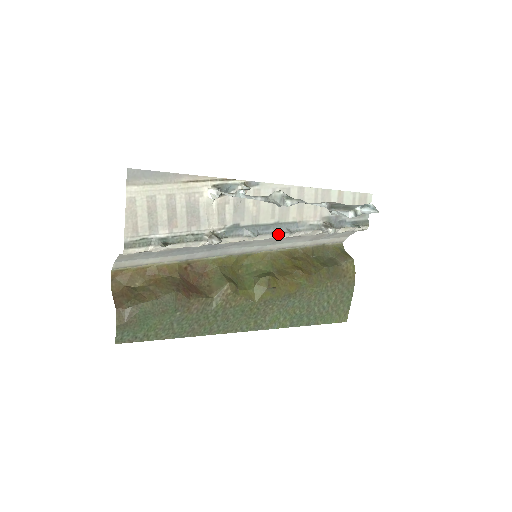
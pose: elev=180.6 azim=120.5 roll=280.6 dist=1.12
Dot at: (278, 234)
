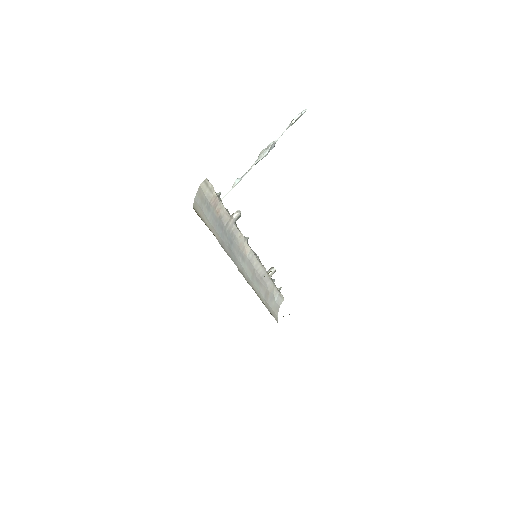
Dot at: (254, 253)
